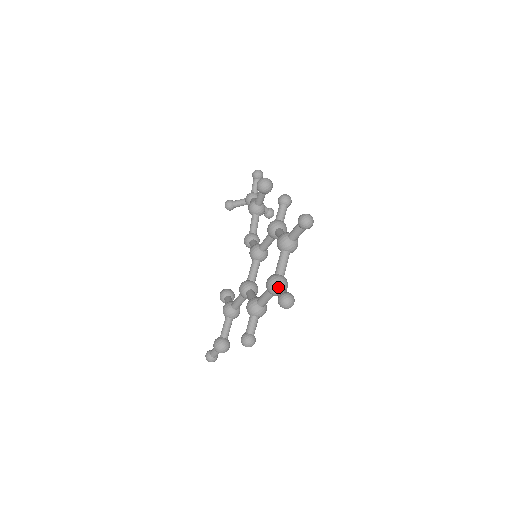
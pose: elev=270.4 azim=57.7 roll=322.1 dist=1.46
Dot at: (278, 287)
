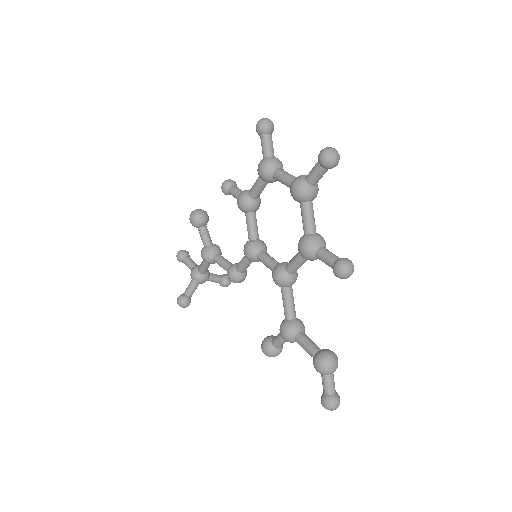
Dot at: (308, 174)
